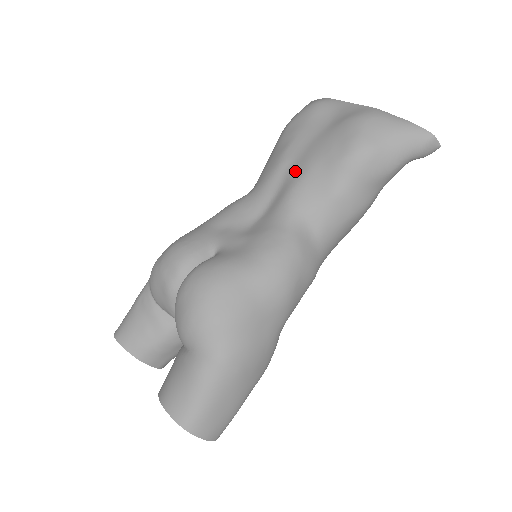
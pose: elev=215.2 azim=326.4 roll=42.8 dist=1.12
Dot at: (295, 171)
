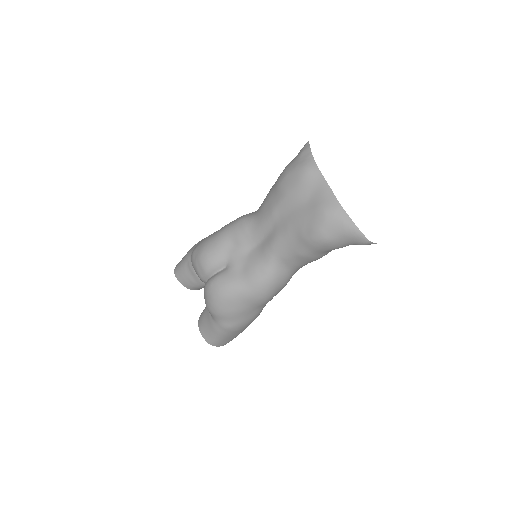
Dot at: (280, 228)
